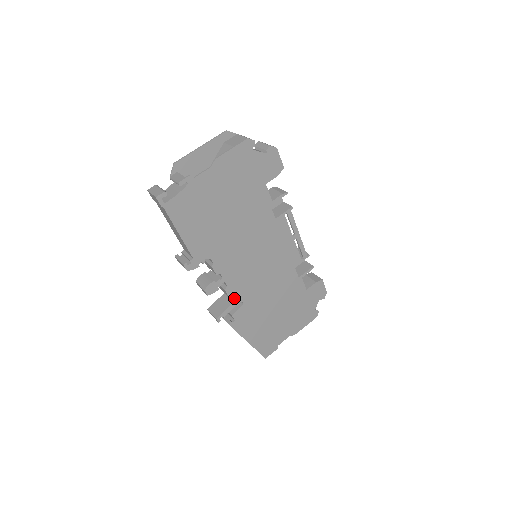
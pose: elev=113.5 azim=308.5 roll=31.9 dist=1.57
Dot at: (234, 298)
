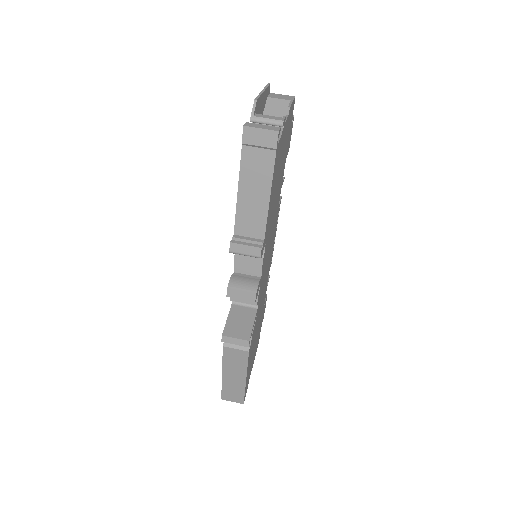
Dot at: (252, 311)
